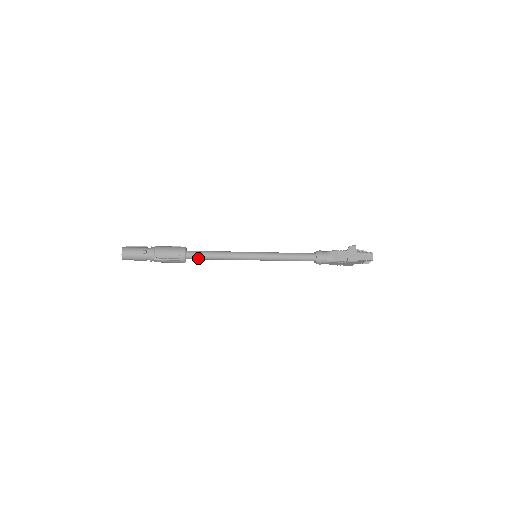
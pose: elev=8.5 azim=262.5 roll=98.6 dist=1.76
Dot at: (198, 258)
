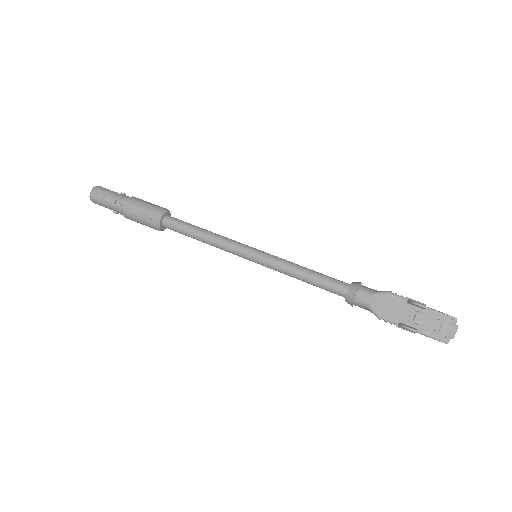
Dot at: occluded
